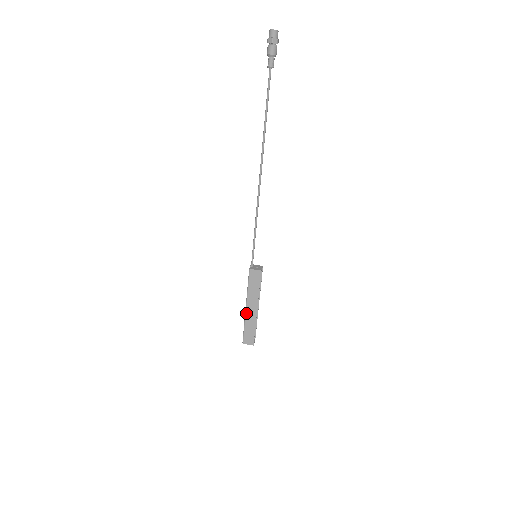
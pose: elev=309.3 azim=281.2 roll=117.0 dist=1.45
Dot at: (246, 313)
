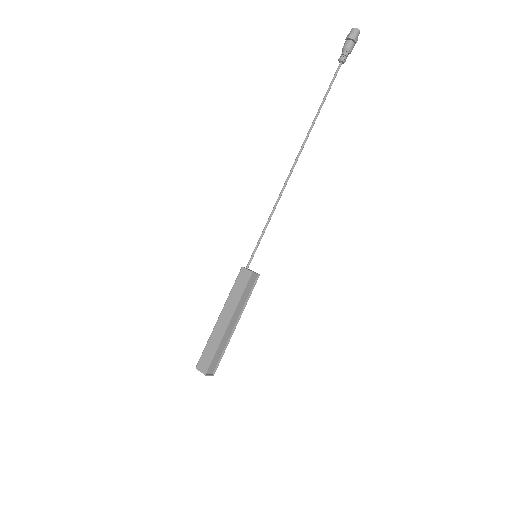
Dot at: (216, 325)
